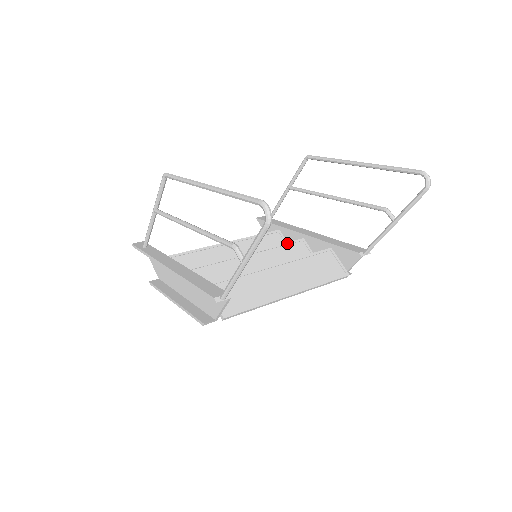
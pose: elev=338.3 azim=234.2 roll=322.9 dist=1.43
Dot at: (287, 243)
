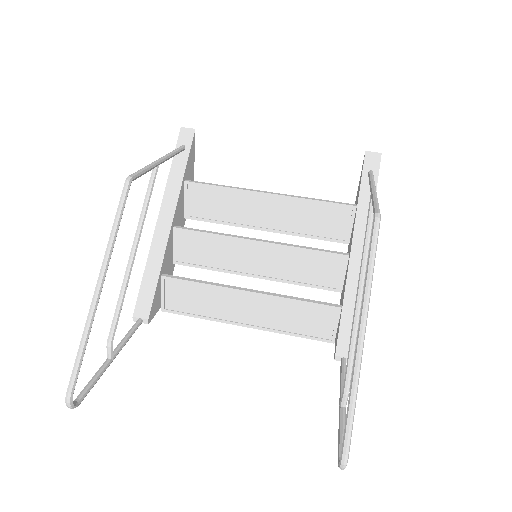
Dot at: (319, 252)
